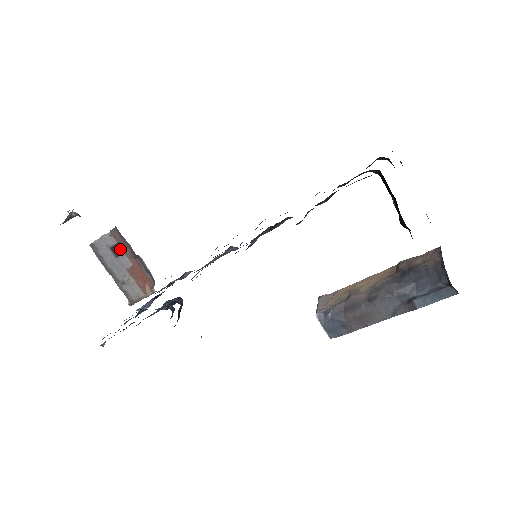
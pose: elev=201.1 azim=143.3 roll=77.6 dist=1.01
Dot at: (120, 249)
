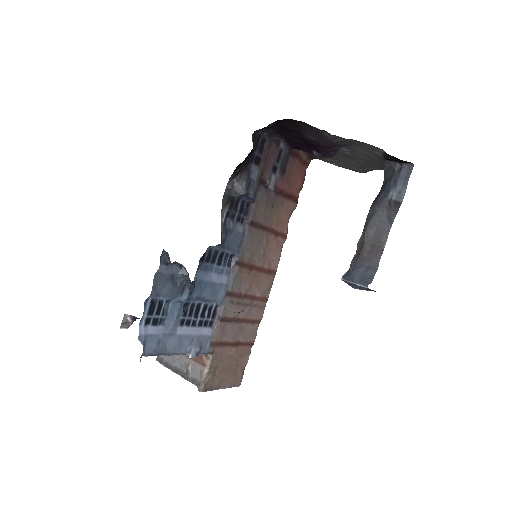
Dot at: occluded
